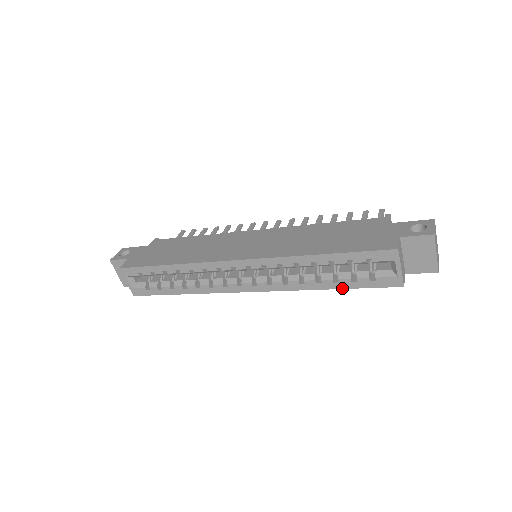
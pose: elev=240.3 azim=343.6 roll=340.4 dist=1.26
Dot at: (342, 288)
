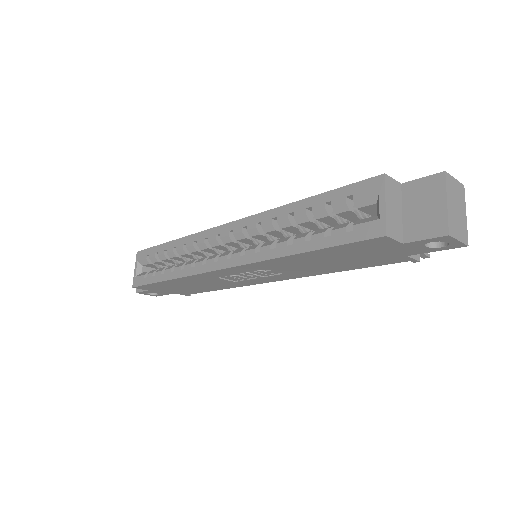
Dot at: (312, 249)
